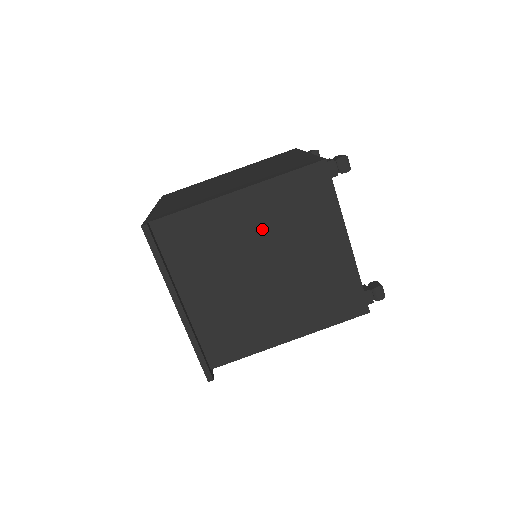
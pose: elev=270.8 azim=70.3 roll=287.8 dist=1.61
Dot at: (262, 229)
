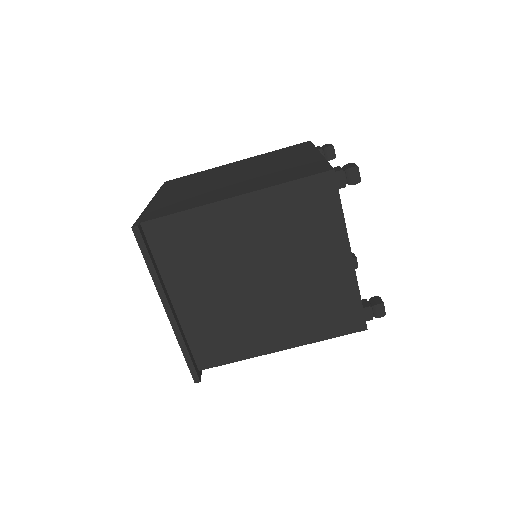
Dot at: (259, 238)
